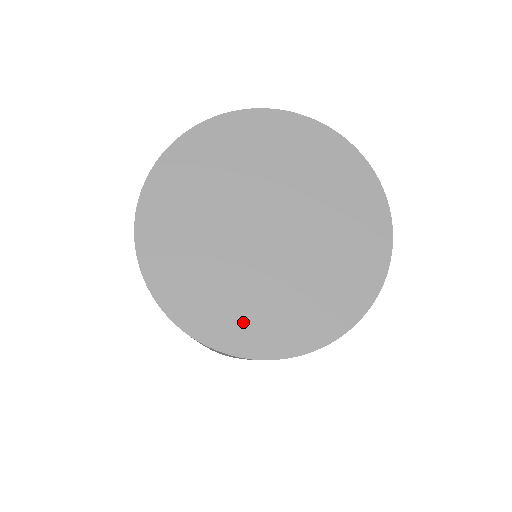
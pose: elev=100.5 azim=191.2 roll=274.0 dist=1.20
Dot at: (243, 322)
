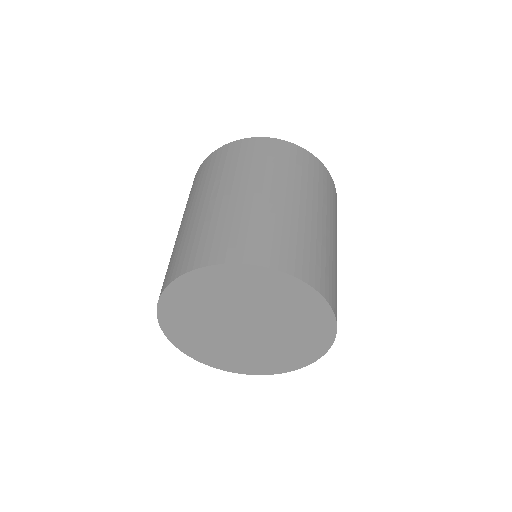
Dot at: (229, 361)
